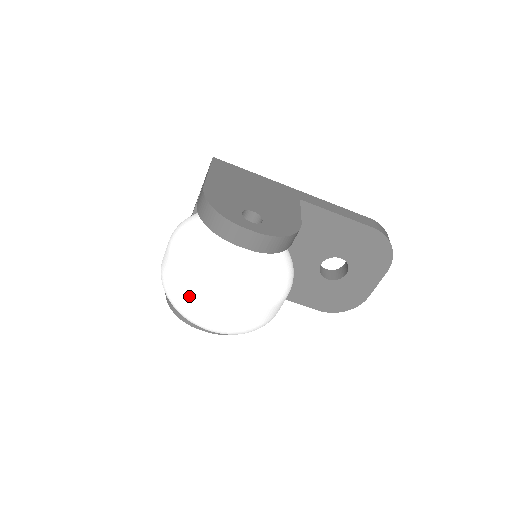
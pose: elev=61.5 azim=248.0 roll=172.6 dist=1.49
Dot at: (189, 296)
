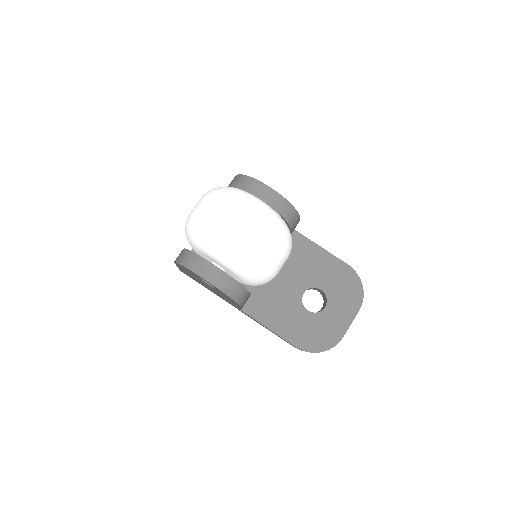
Dot at: (217, 209)
